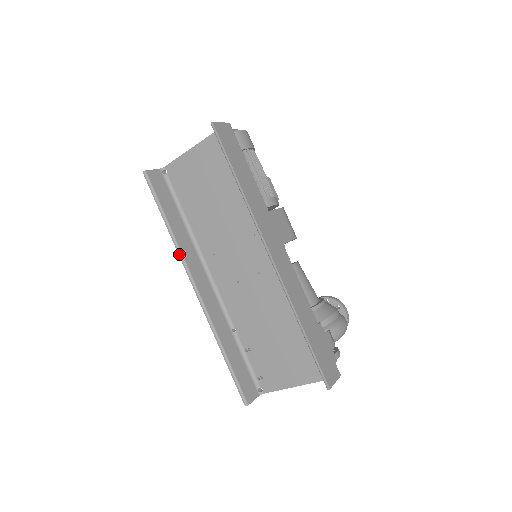
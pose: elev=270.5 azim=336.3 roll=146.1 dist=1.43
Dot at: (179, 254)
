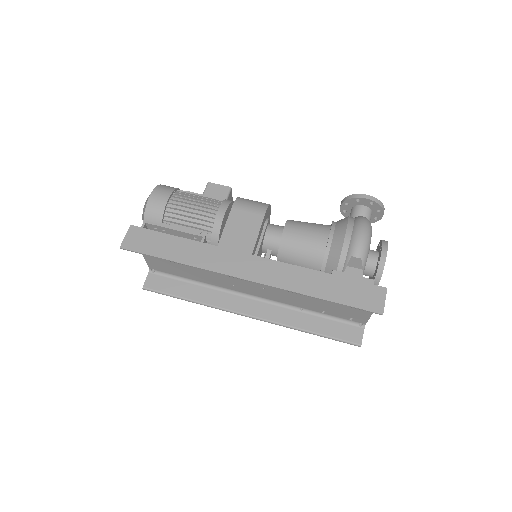
Dot at: occluded
